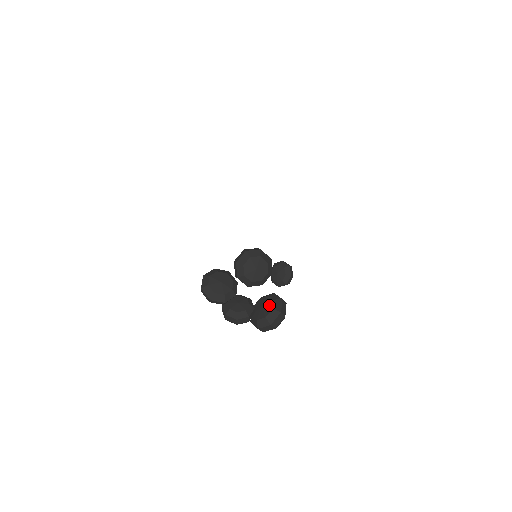
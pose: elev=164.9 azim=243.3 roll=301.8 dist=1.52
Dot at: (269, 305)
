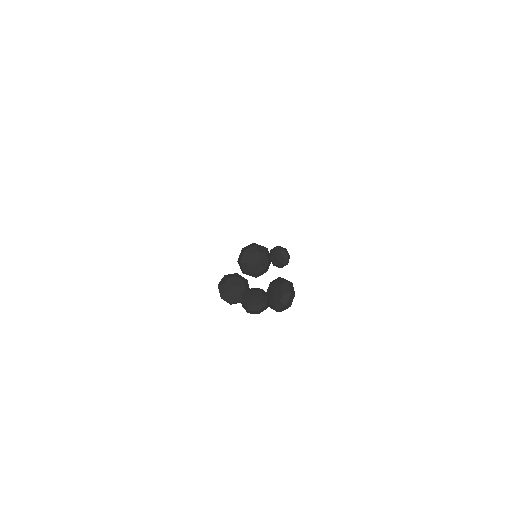
Dot at: (279, 290)
